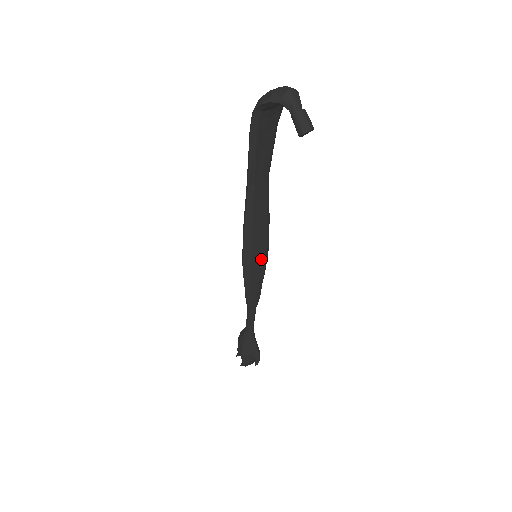
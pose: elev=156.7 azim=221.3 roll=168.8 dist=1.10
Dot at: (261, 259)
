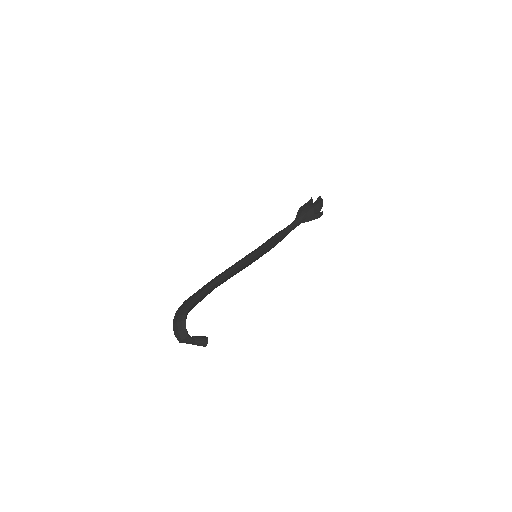
Dot at: occluded
